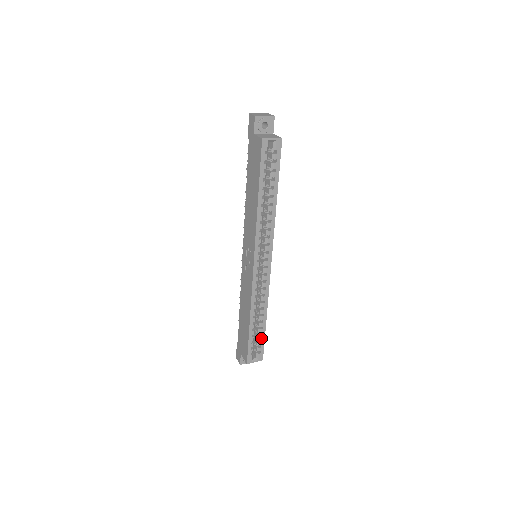
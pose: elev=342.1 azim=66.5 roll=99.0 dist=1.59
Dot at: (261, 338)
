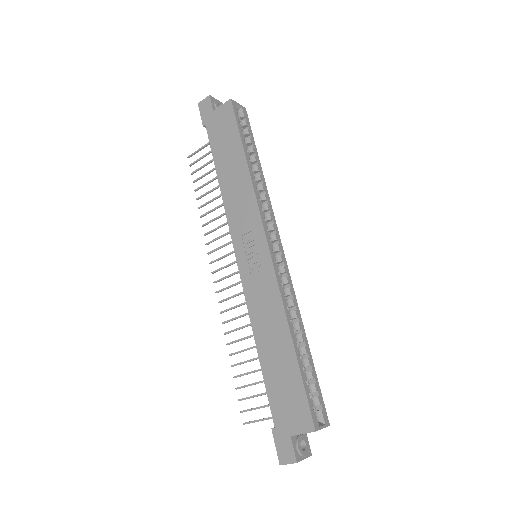
Dot at: (313, 377)
